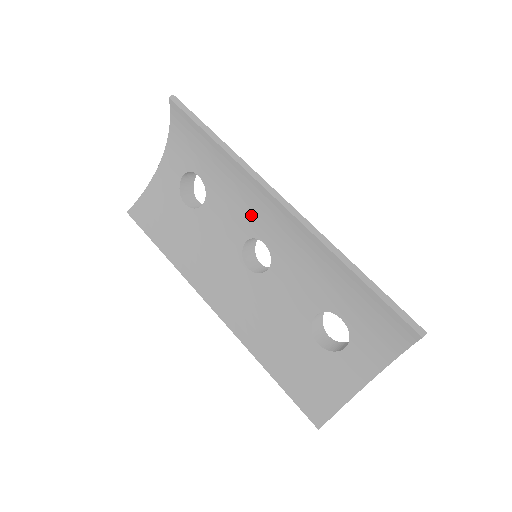
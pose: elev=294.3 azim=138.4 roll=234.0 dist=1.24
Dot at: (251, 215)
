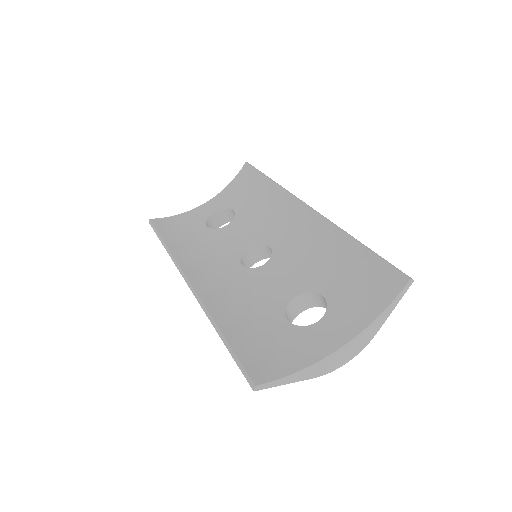
Dot at: (269, 228)
